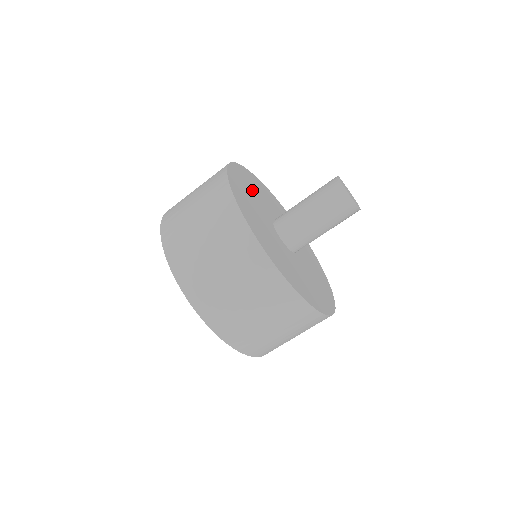
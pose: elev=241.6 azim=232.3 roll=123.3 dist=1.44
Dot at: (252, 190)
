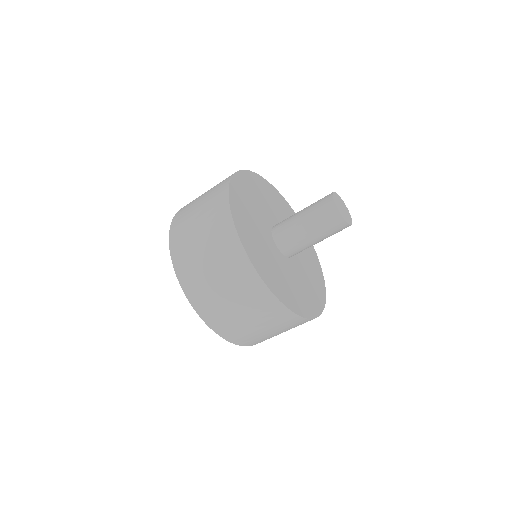
Dot at: (250, 209)
